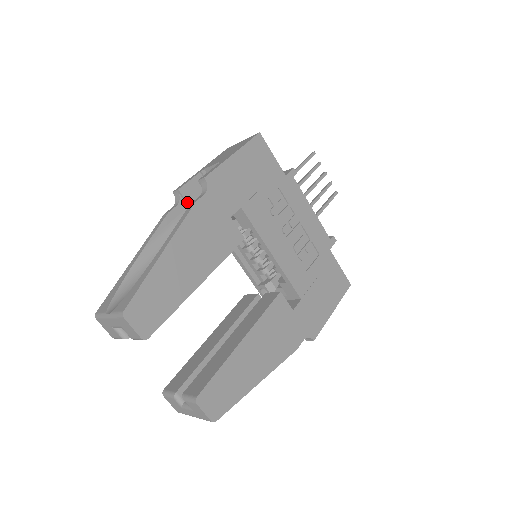
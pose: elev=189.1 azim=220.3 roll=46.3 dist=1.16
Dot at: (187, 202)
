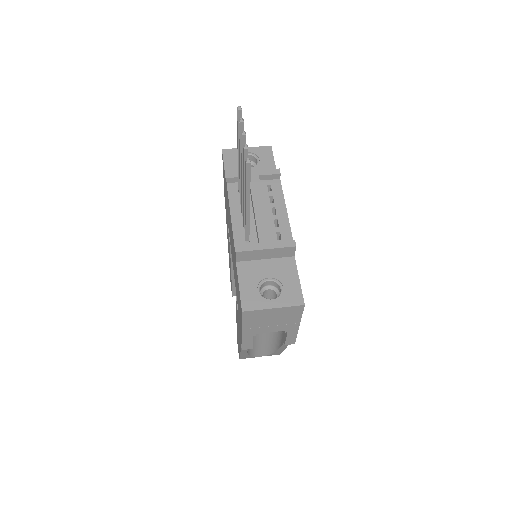
Dot at: occluded
